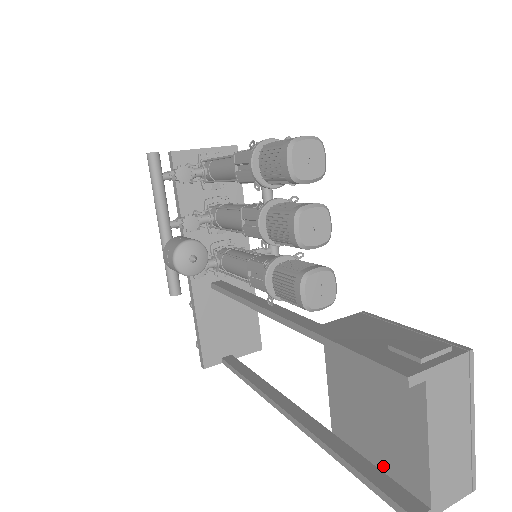
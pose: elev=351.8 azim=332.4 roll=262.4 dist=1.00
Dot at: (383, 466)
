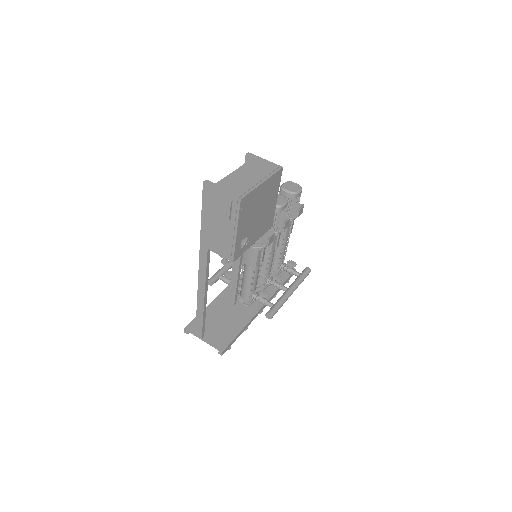
Dot at: occluded
